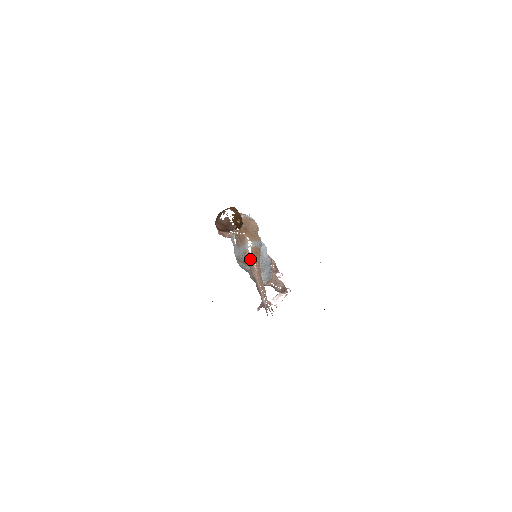
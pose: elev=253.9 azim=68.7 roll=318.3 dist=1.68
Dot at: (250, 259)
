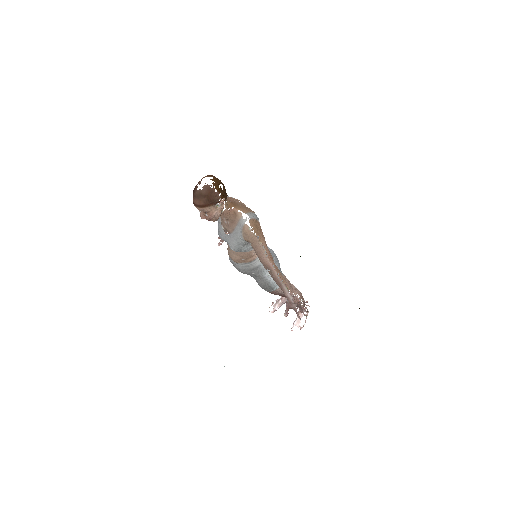
Dot at: (253, 236)
